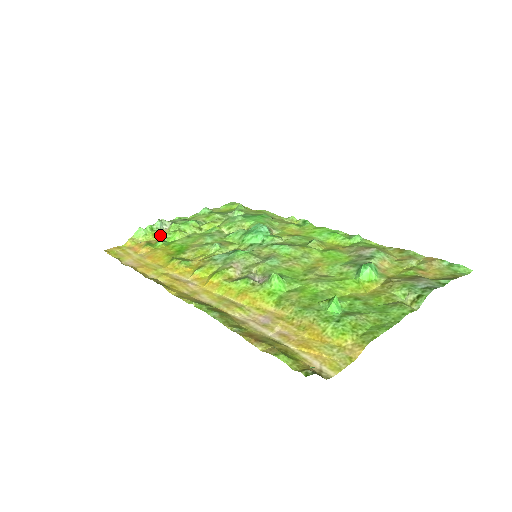
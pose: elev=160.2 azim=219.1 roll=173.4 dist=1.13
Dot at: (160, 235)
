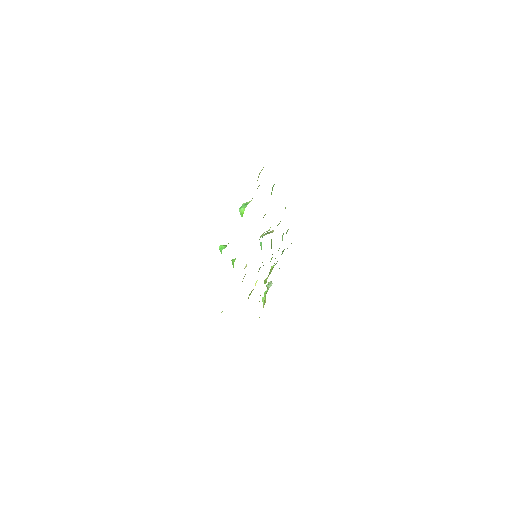
Dot at: occluded
